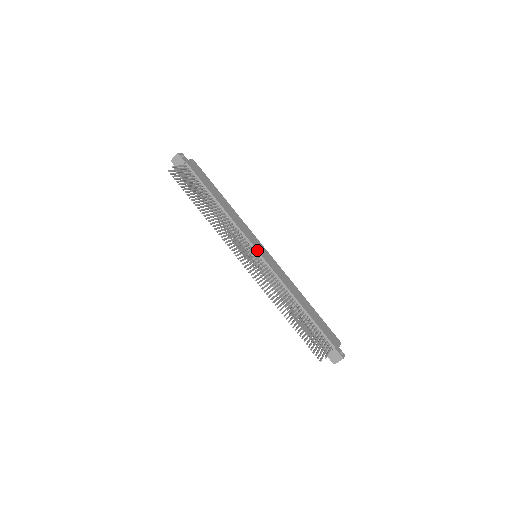
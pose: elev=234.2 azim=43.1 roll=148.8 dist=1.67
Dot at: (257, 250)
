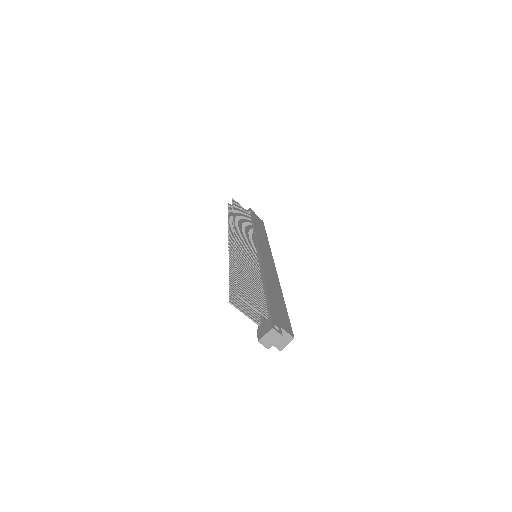
Dot at: (259, 248)
